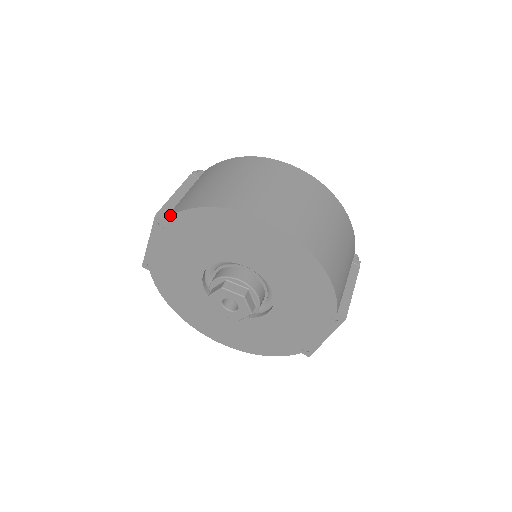
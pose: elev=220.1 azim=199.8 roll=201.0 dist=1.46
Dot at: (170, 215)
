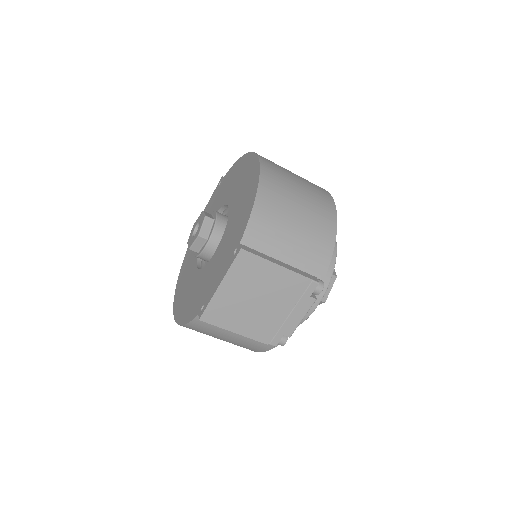
Dot at: occluded
